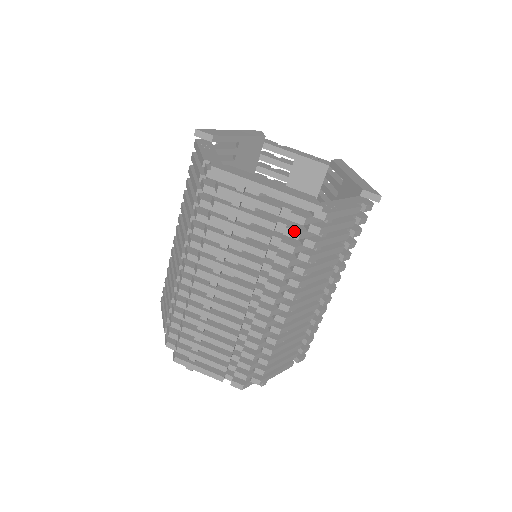
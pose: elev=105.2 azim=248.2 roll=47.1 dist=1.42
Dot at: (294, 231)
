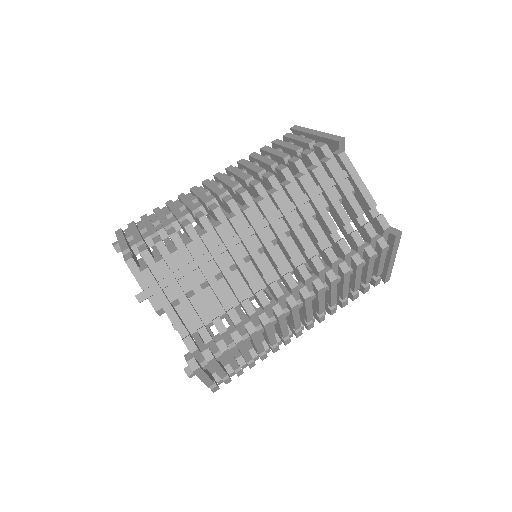
Dot at: (310, 150)
